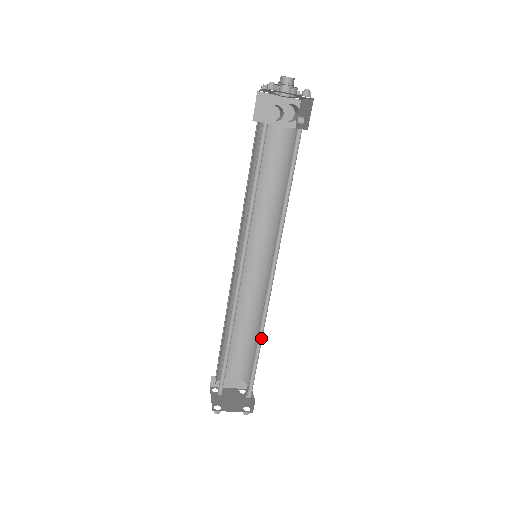
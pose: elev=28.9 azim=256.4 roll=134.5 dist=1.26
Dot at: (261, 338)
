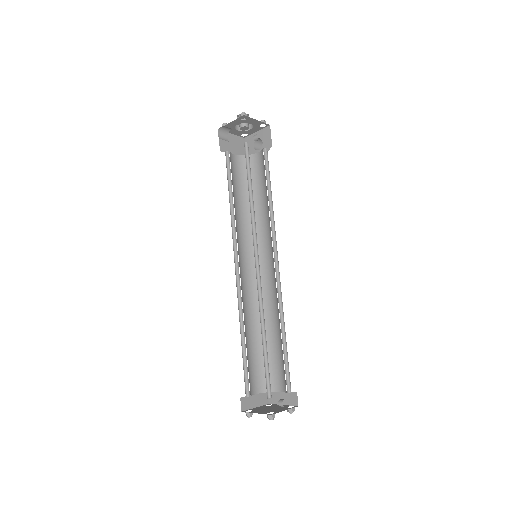
Dot at: (265, 330)
